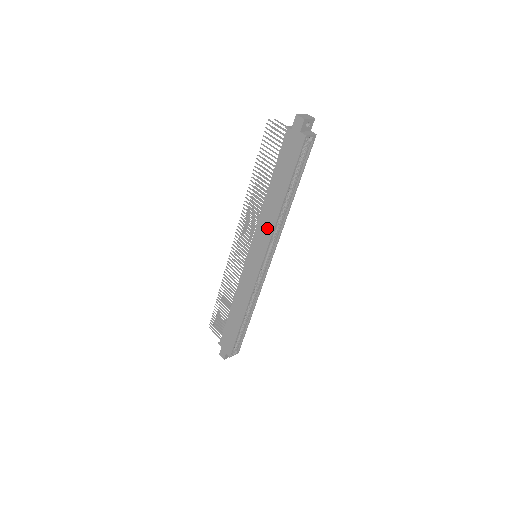
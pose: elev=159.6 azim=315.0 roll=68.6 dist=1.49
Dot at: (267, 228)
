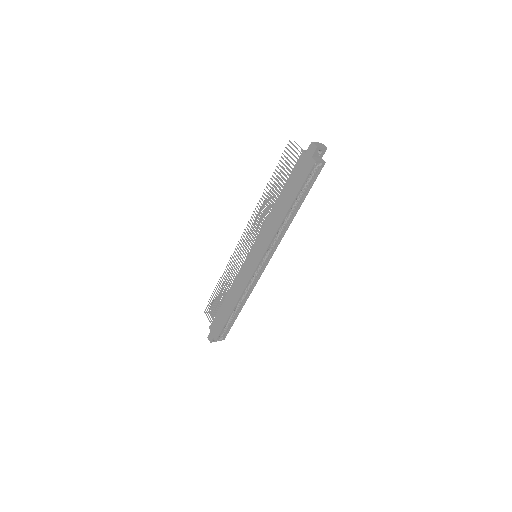
Dot at: (269, 233)
